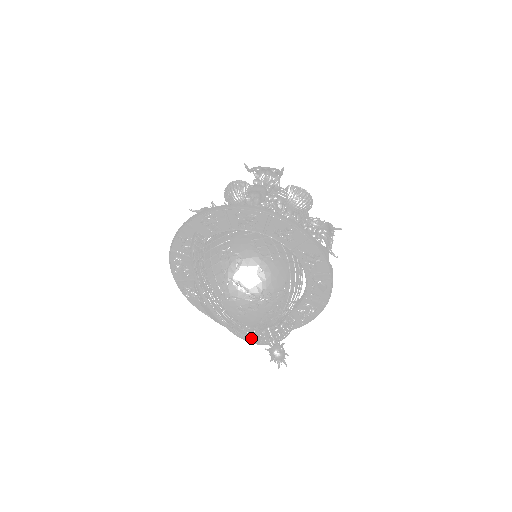
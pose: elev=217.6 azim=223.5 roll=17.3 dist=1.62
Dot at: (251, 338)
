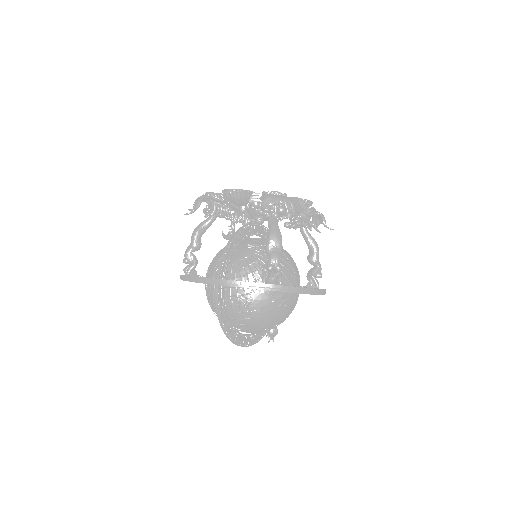
Dot at: (258, 339)
